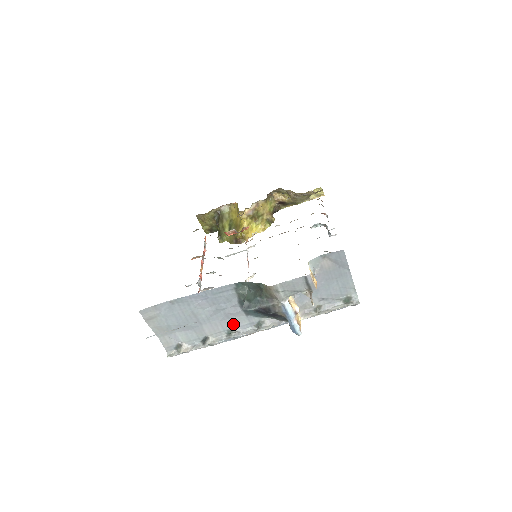
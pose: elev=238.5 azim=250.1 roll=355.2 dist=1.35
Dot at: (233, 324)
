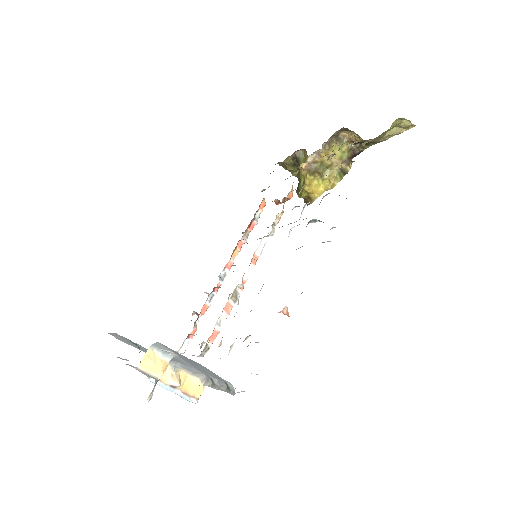
Dot at: occluded
